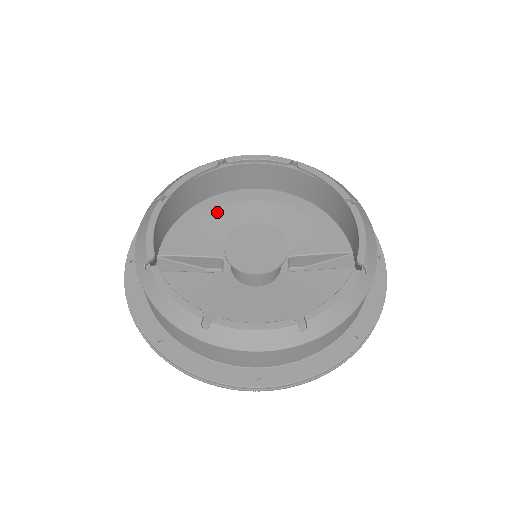
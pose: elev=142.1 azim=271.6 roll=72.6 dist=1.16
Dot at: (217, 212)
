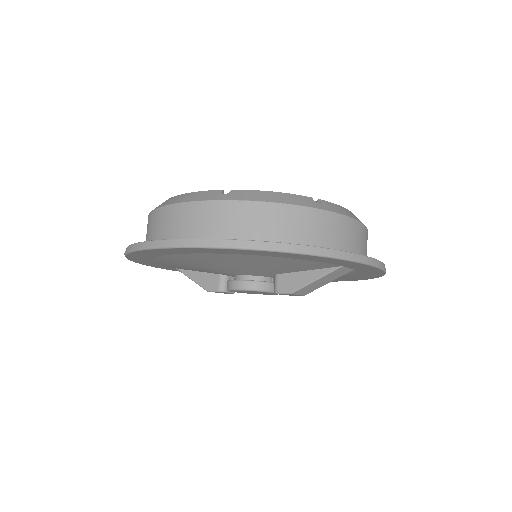
Dot at: occluded
